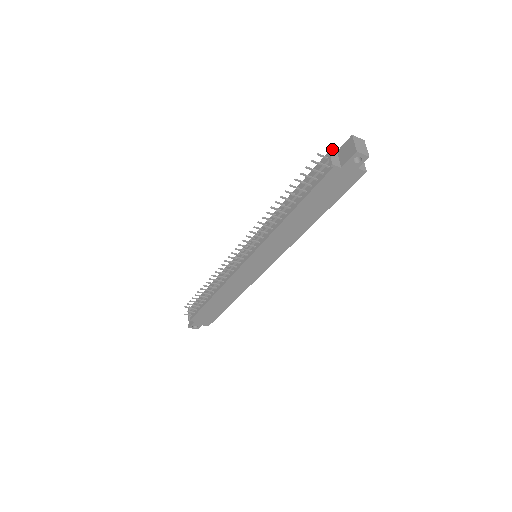
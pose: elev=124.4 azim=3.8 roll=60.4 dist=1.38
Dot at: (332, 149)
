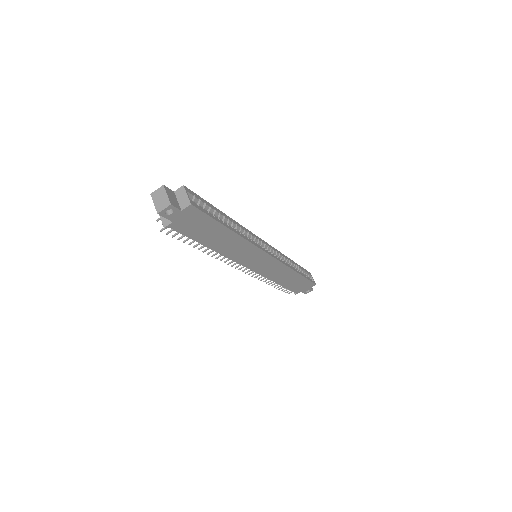
Dot at: occluded
